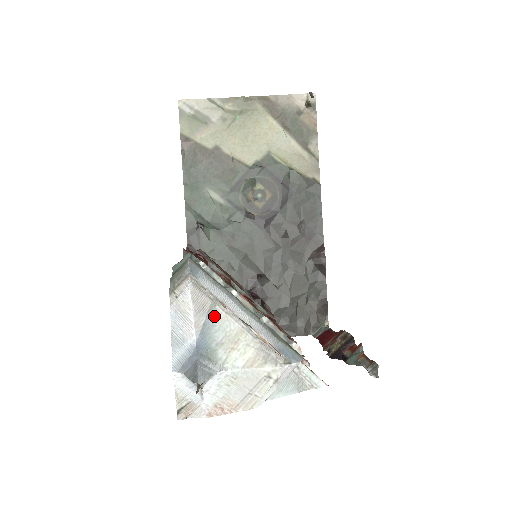
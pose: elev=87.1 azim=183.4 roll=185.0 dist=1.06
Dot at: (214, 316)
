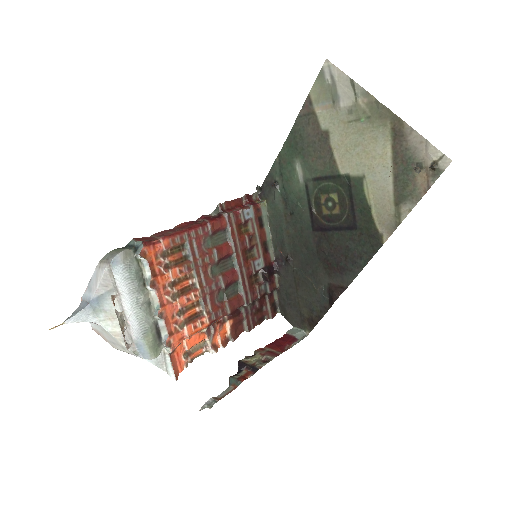
Dot at: (110, 296)
